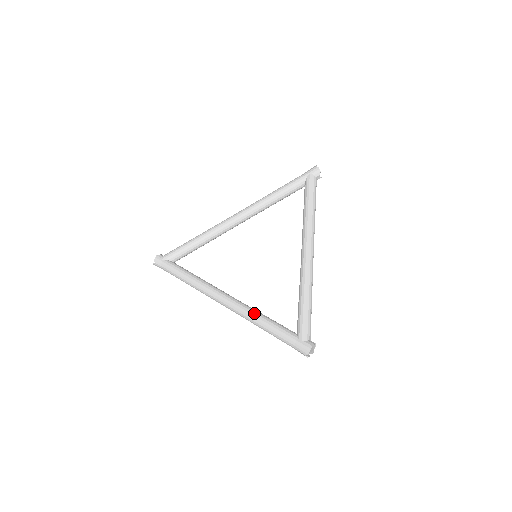
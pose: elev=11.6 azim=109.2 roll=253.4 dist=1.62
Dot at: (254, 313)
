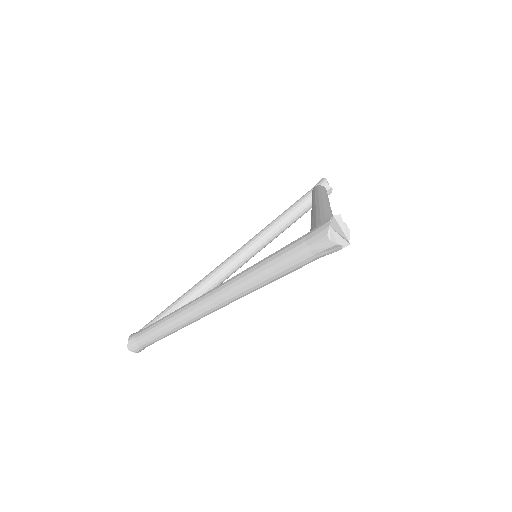
Dot at: occluded
